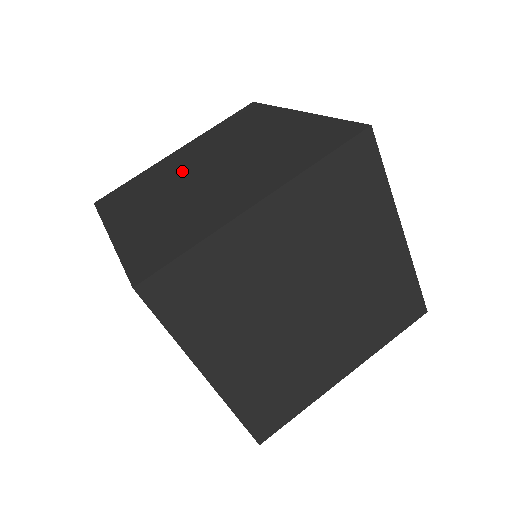
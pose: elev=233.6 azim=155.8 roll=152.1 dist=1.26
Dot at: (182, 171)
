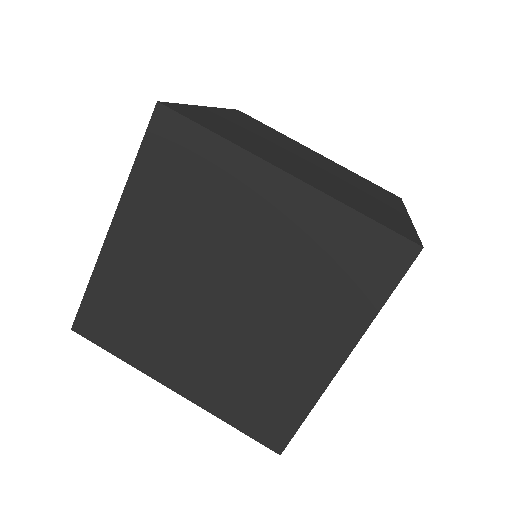
Dot at: (298, 150)
